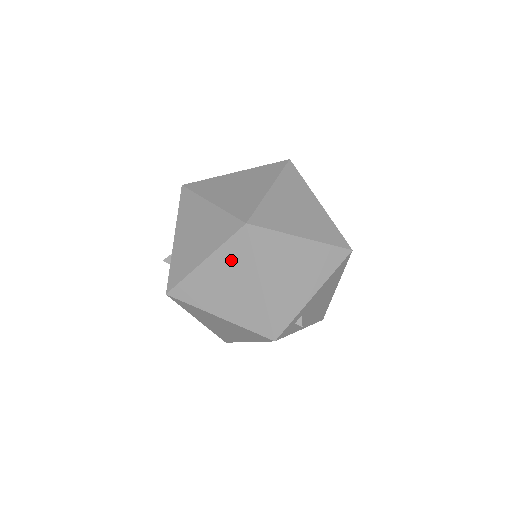
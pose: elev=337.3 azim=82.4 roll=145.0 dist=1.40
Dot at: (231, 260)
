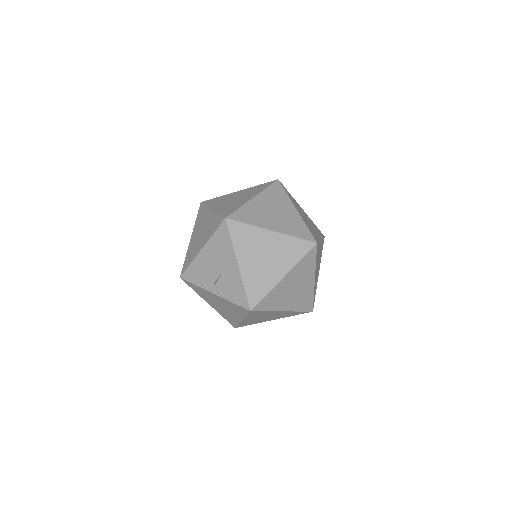
Dot at: (302, 270)
